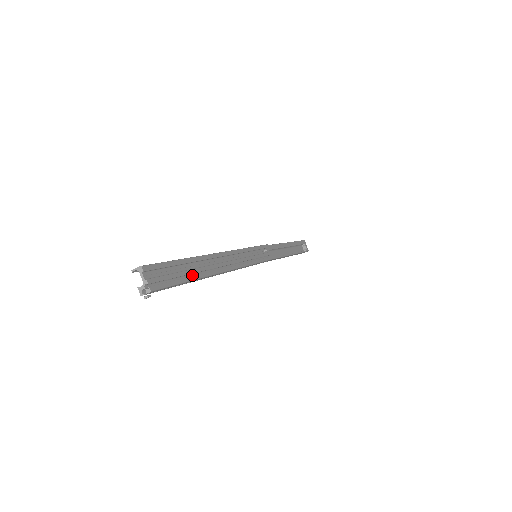
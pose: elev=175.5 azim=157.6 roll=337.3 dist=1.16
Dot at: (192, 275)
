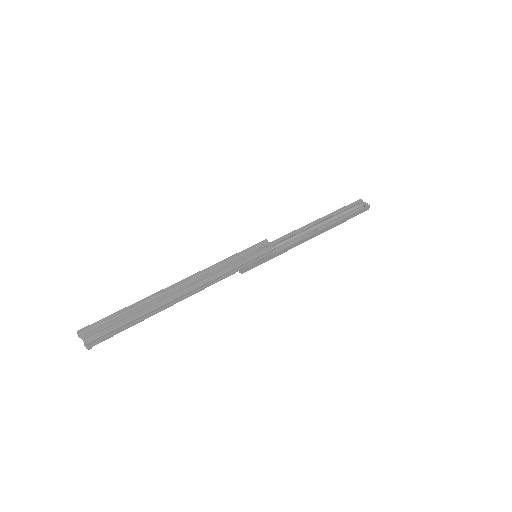
Dot at: (144, 312)
